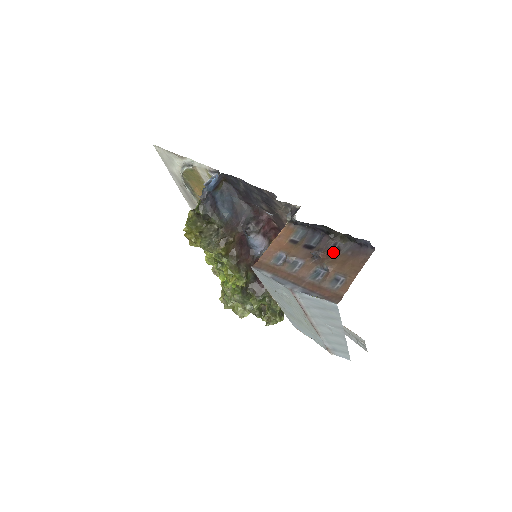
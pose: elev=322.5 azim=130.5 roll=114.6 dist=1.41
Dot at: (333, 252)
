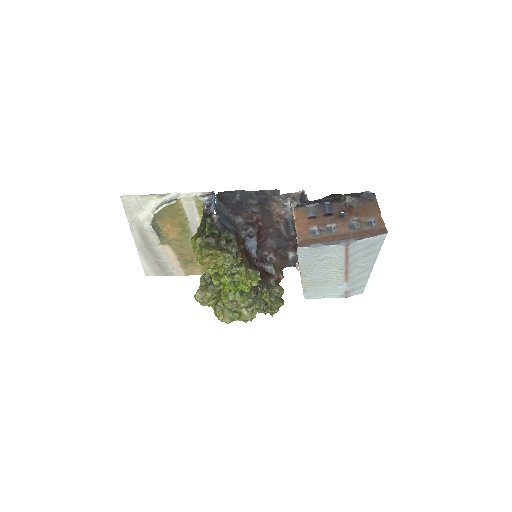
Dot at: (350, 209)
